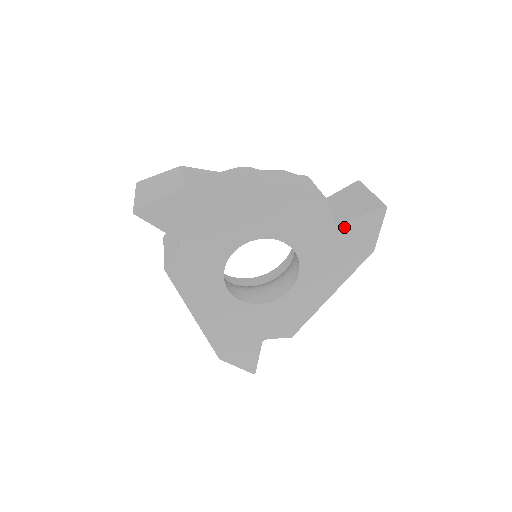
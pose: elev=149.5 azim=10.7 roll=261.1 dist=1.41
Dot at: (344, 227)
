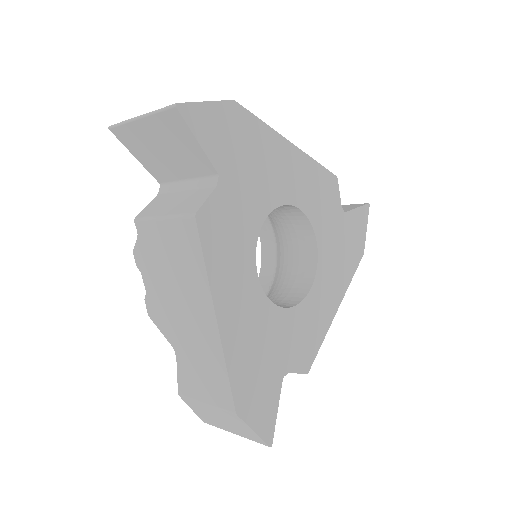
Dot at: (347, 216)
